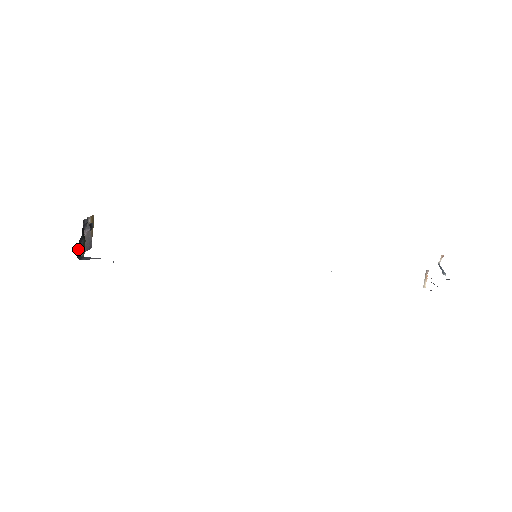
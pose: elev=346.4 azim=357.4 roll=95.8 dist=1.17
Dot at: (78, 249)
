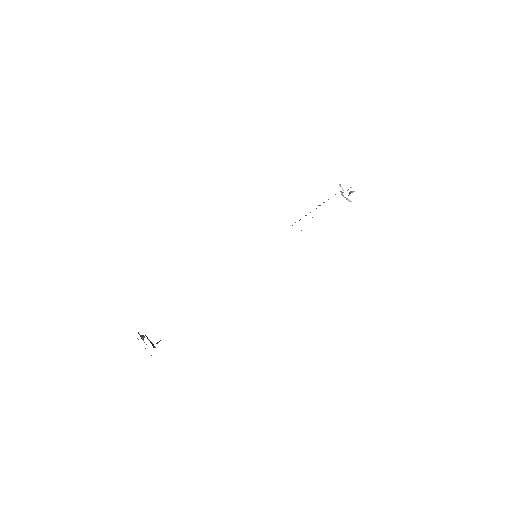
Dot at: occluded
